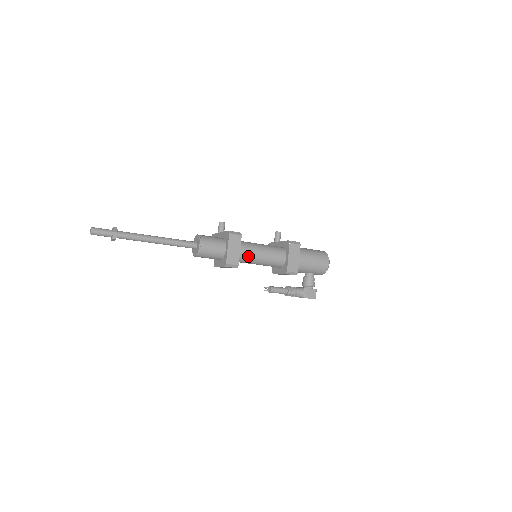
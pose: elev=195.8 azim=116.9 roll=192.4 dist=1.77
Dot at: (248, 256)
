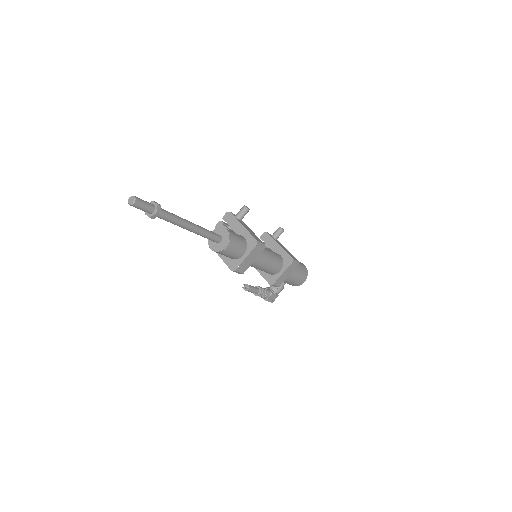
Dot at: (254, 264)
